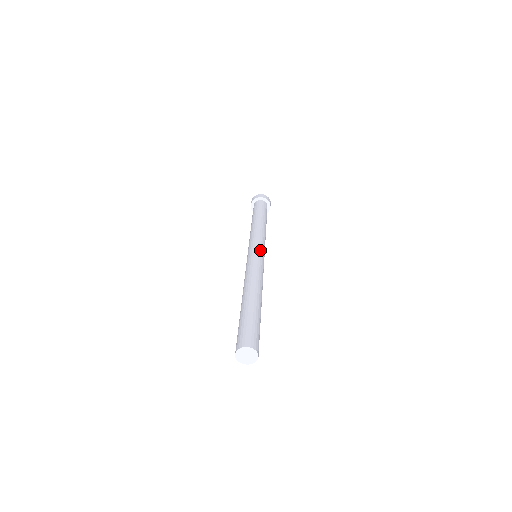
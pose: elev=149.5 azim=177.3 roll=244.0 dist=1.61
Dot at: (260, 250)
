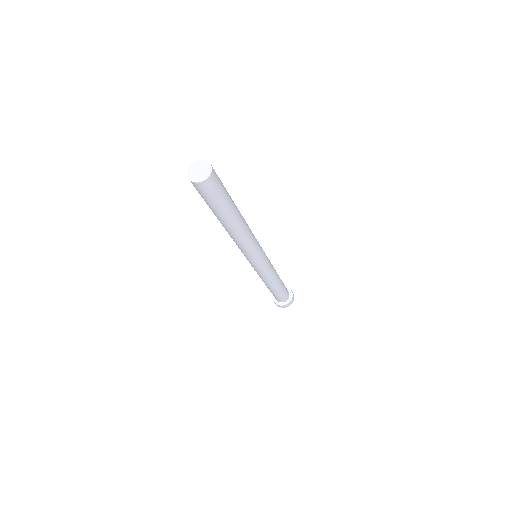
Dot at: occluded
